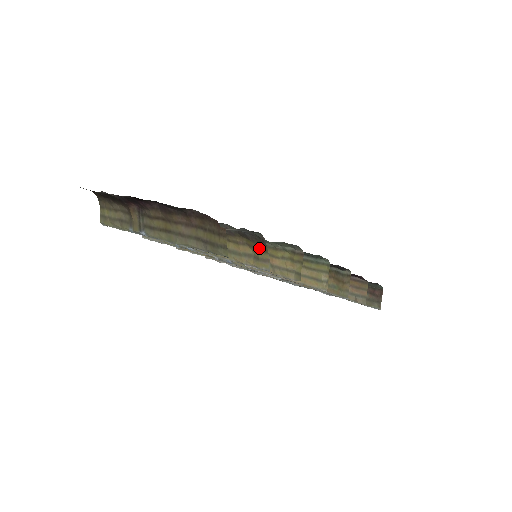
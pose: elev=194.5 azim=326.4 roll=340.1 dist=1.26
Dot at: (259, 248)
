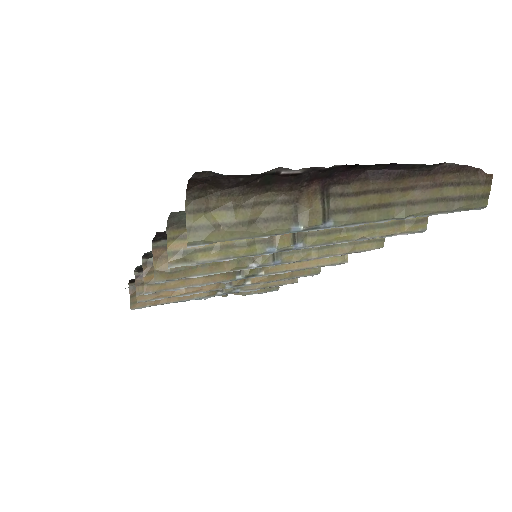
Dot at: occluded
